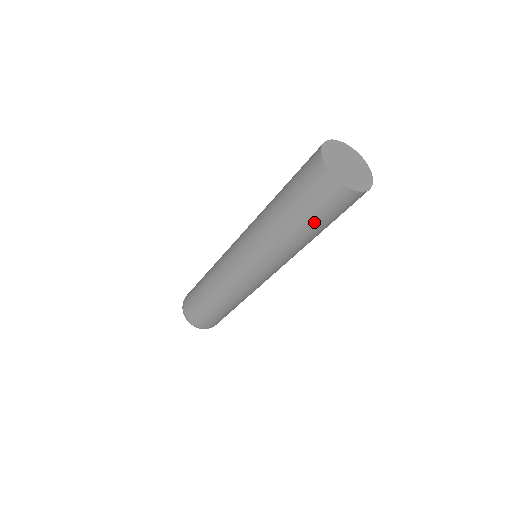
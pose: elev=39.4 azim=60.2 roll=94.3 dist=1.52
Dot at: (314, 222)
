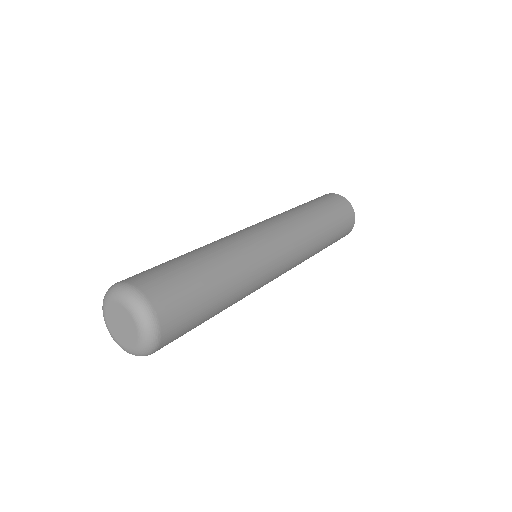
Dot at: (330, 214)
